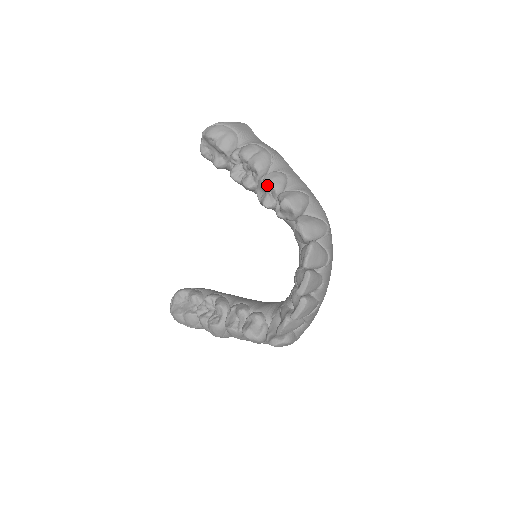
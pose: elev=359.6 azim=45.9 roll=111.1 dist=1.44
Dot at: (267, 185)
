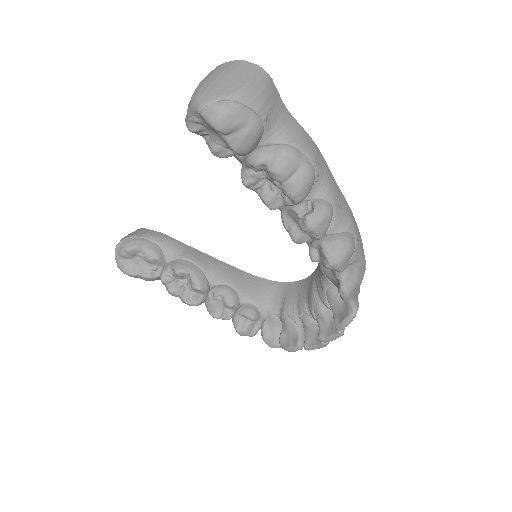
Dot at: (310, 231)
